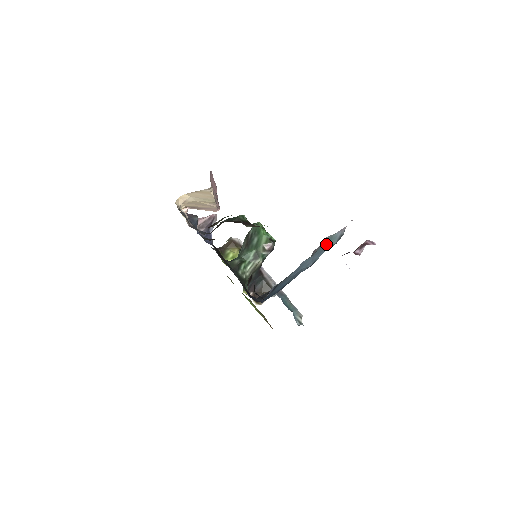
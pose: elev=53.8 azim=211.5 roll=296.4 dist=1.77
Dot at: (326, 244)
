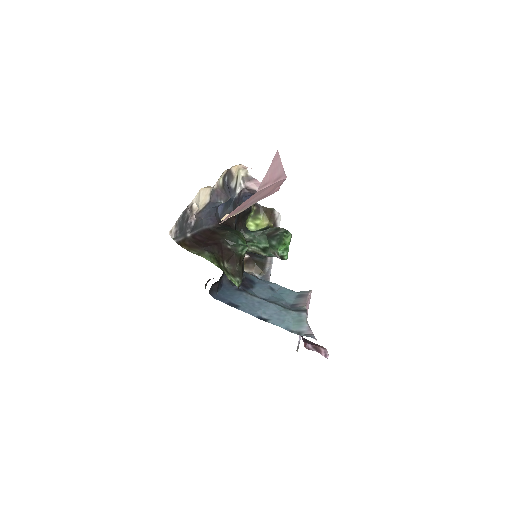
Dot at: (294, 318)
